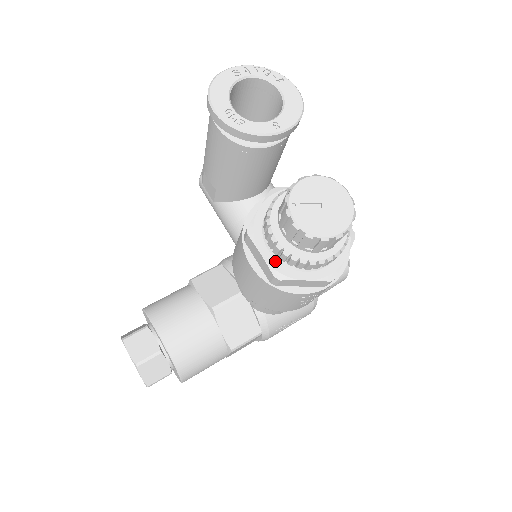
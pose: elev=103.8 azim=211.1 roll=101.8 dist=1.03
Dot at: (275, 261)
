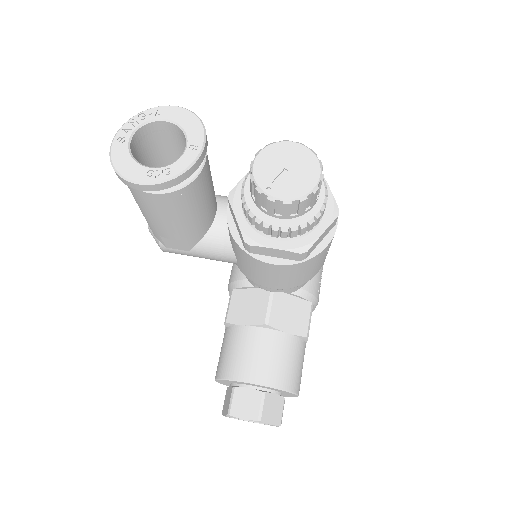
Dot at: (289, 243)
